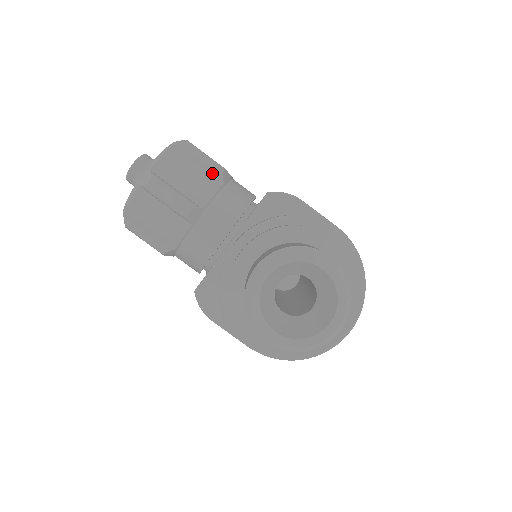
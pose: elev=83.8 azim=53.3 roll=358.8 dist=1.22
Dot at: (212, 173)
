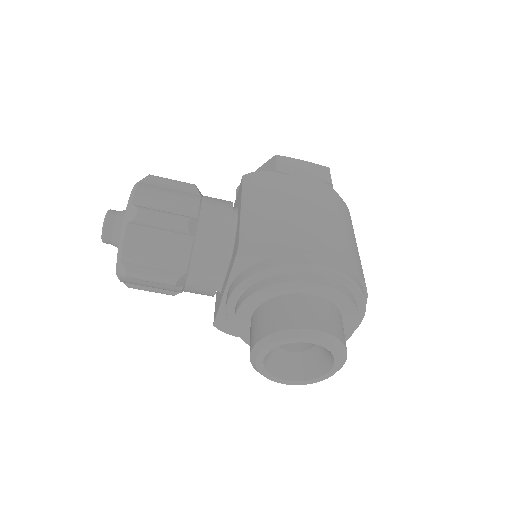
Dot at: (178, 232)
